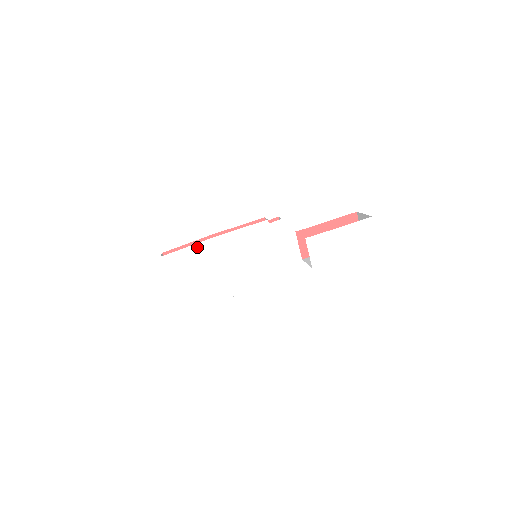
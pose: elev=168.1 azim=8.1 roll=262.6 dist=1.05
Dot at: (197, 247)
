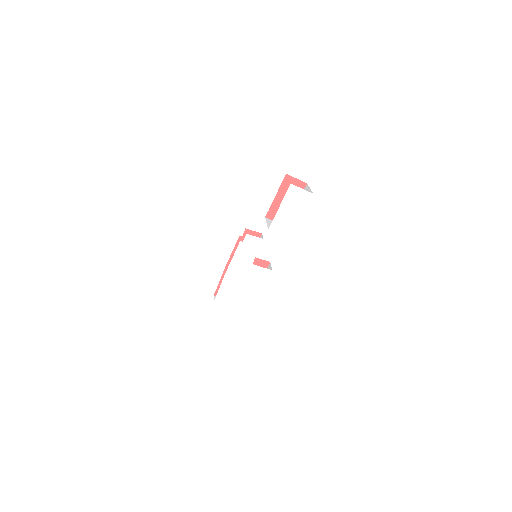
Dot at: (224, 284)
